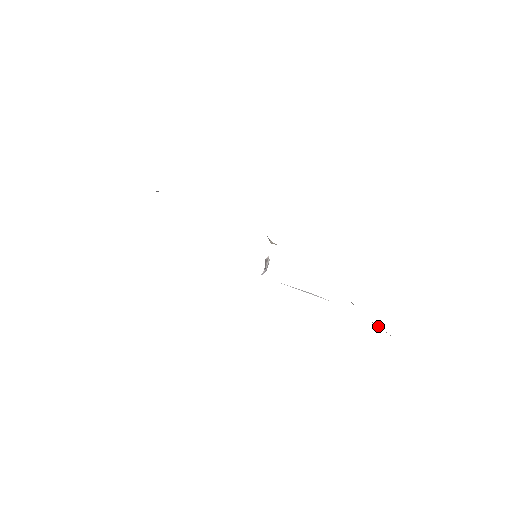
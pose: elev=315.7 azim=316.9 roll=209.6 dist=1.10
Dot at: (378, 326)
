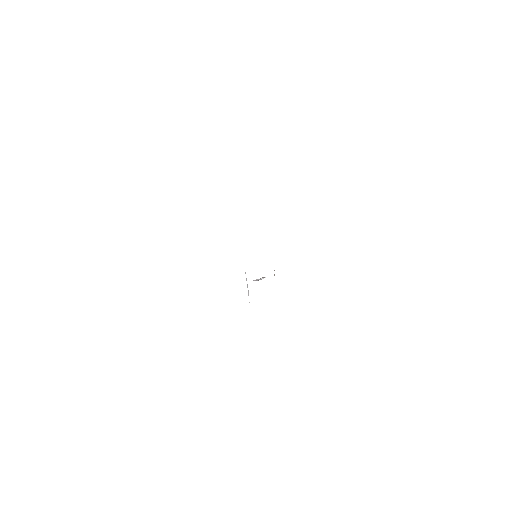
Dot at: occluded
